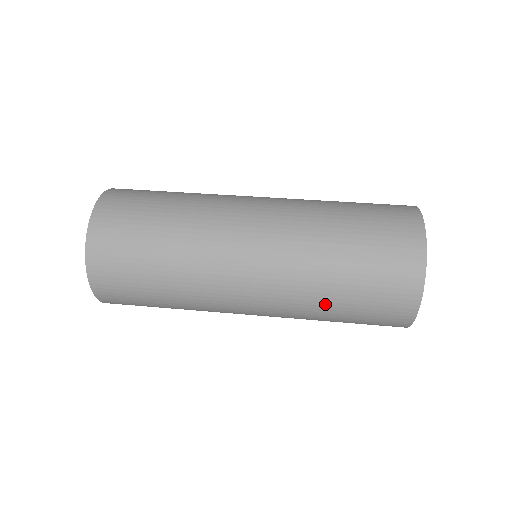
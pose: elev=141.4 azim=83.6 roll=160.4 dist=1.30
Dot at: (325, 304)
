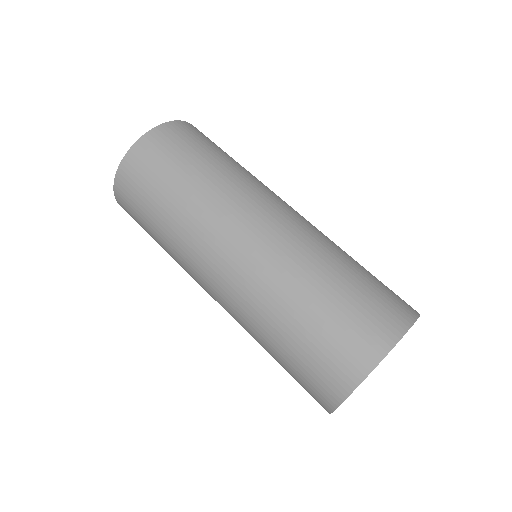
Dot at: occluded
